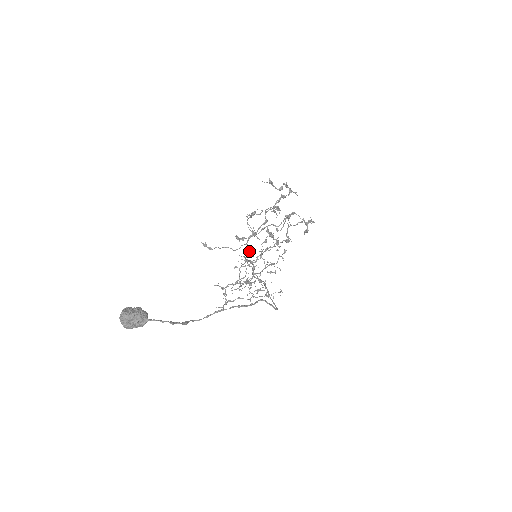
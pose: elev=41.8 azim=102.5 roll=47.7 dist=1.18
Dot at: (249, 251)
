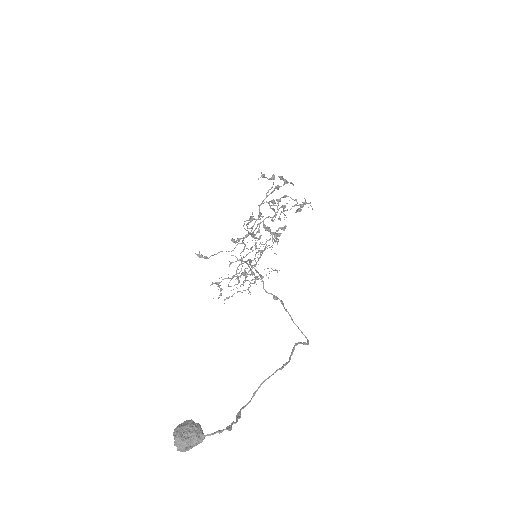
Dot at: (244, 246)
